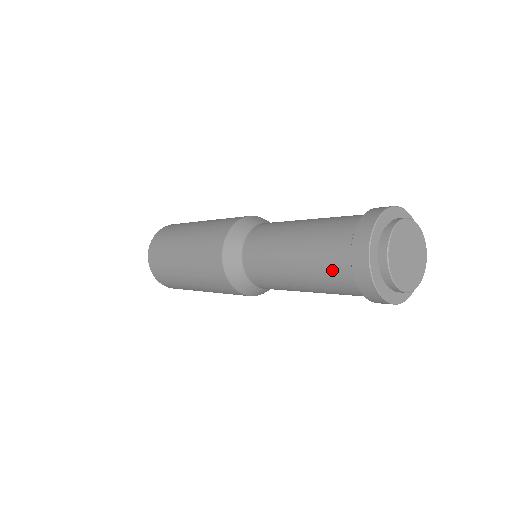
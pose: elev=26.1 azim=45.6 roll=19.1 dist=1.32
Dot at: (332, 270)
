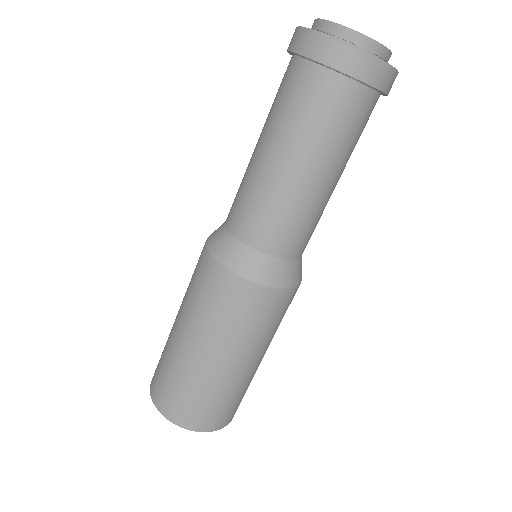
Dot at: (289, 91)
